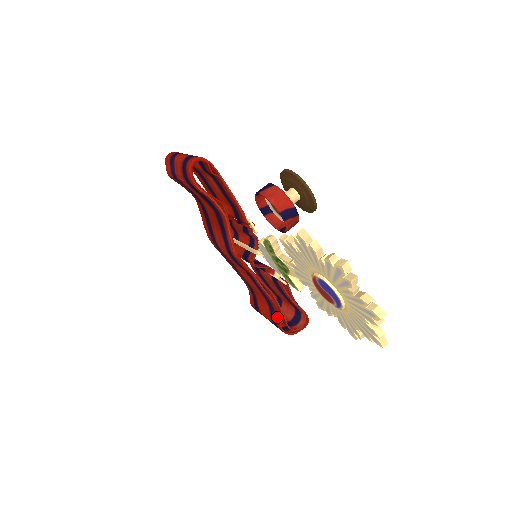
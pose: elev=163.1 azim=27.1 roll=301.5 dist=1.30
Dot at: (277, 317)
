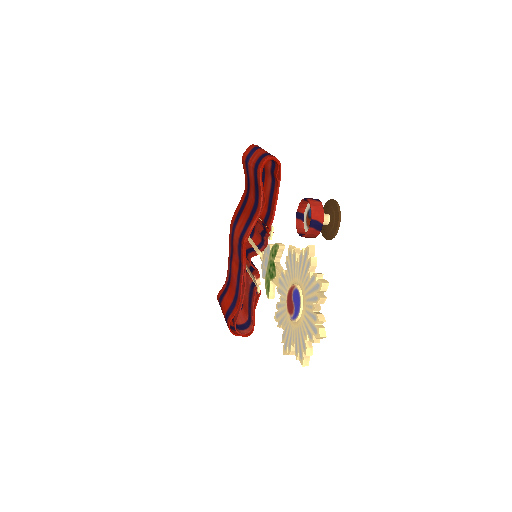
Dot at: (233, 312)
